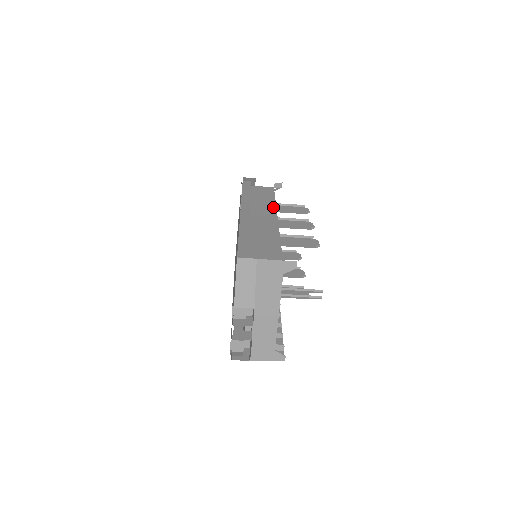
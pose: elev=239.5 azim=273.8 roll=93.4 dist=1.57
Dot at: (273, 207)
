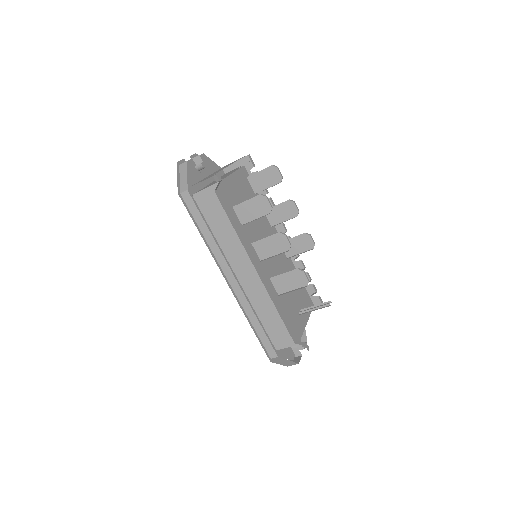
Dot at: (243, 246)
